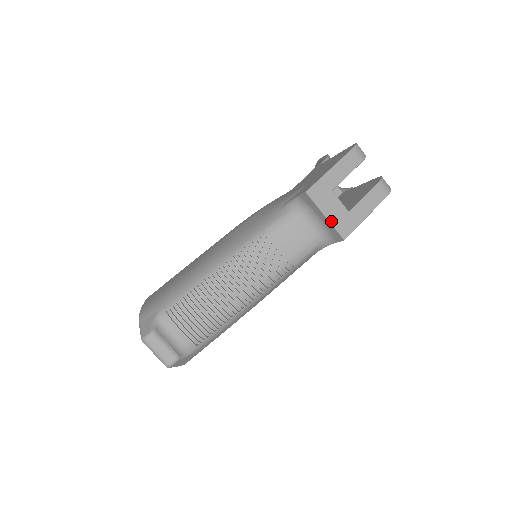
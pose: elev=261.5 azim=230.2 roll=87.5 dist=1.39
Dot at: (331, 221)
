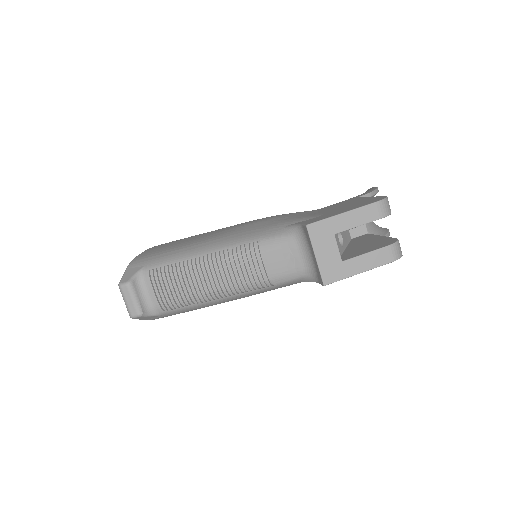
Dot at: (319, 263)
